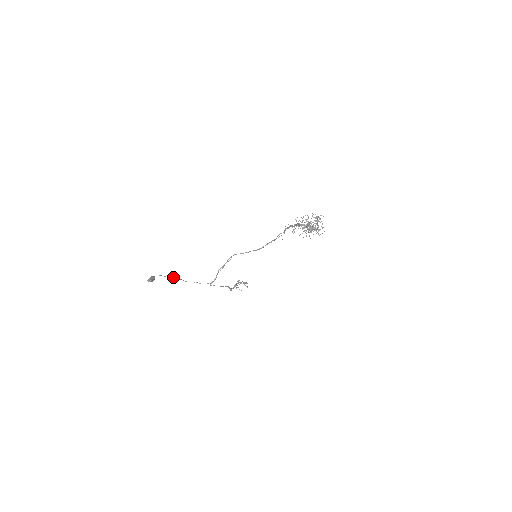
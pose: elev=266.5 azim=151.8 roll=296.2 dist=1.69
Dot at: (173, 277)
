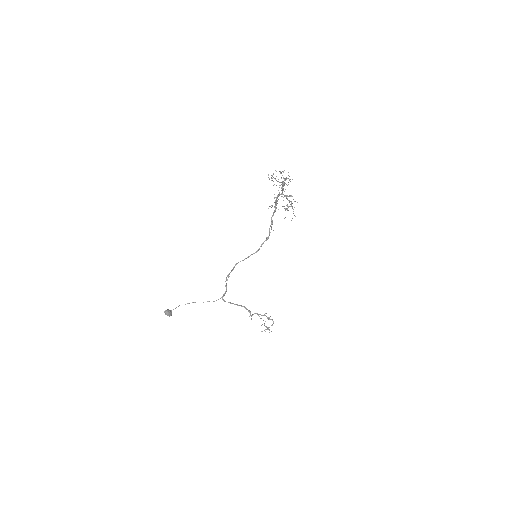
Dot at: (187, 303)
